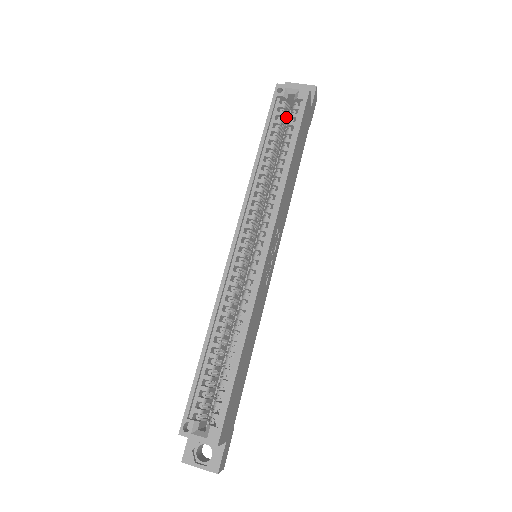
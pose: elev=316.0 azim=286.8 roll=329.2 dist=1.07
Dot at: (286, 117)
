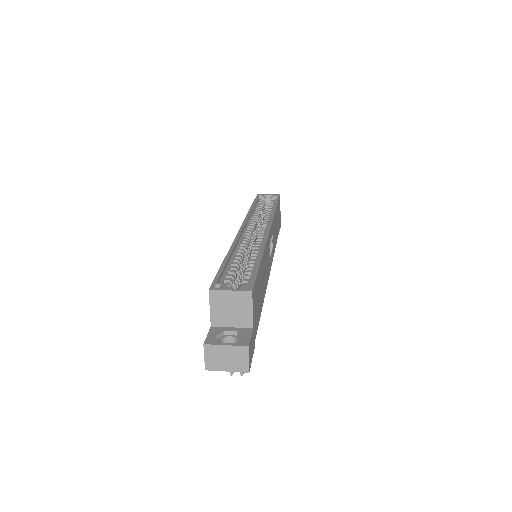
Dot at: (266, 207)
